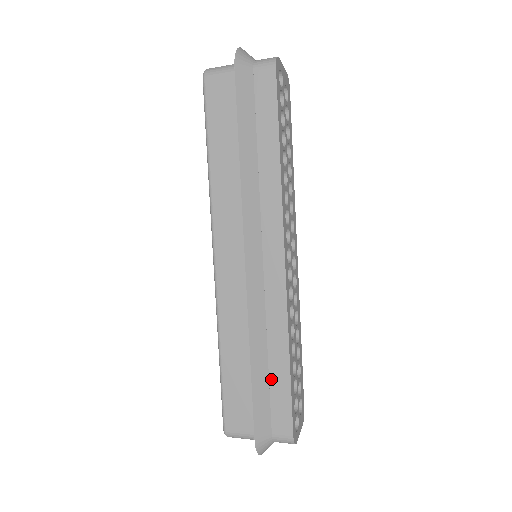
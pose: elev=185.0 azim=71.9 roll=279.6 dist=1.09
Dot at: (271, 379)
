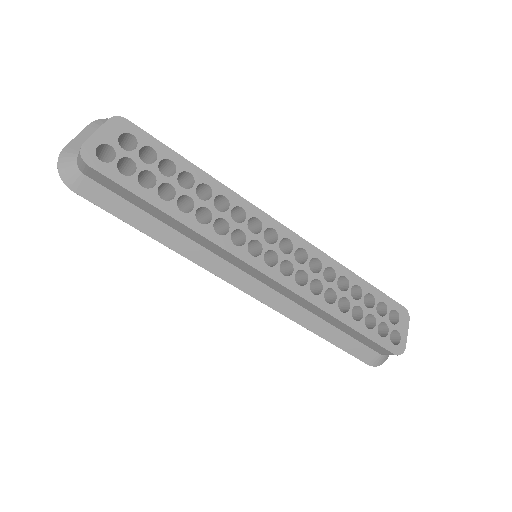
Dot at: (344, 331)
